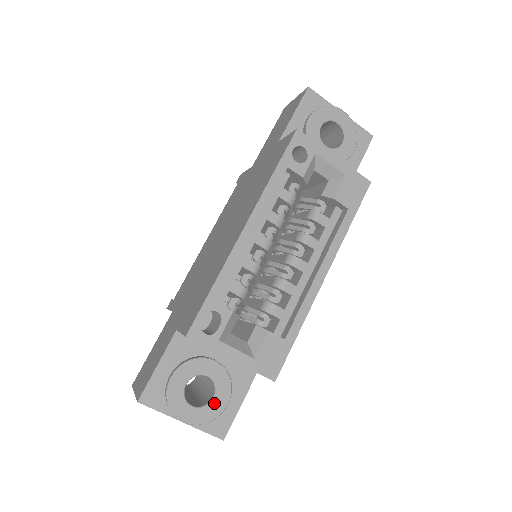
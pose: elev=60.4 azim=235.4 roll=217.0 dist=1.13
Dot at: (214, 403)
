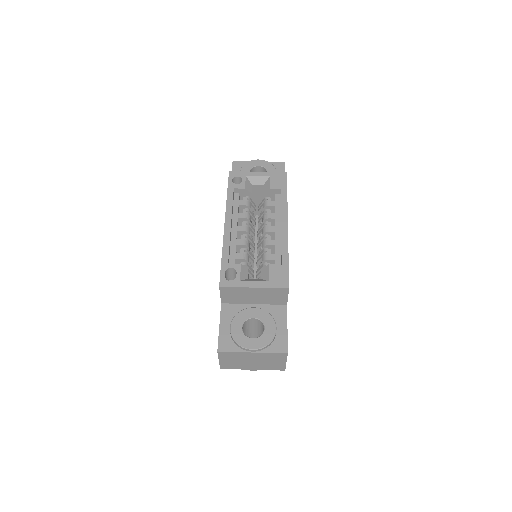
Dot at: (266, 331)
